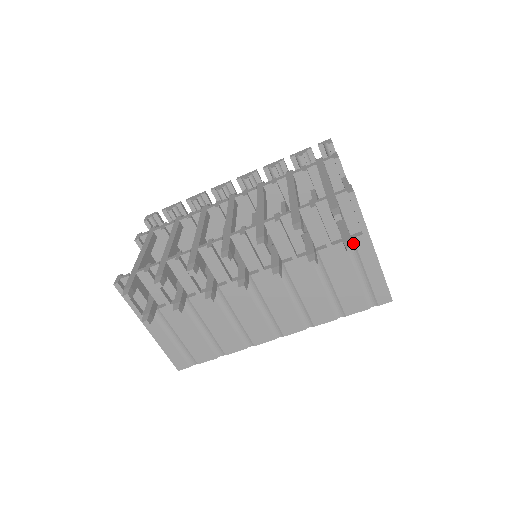
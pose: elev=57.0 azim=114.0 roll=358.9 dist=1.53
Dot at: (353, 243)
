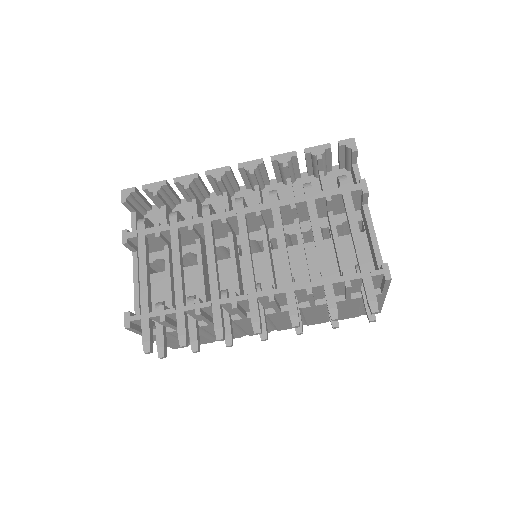
Dot at: occluded
